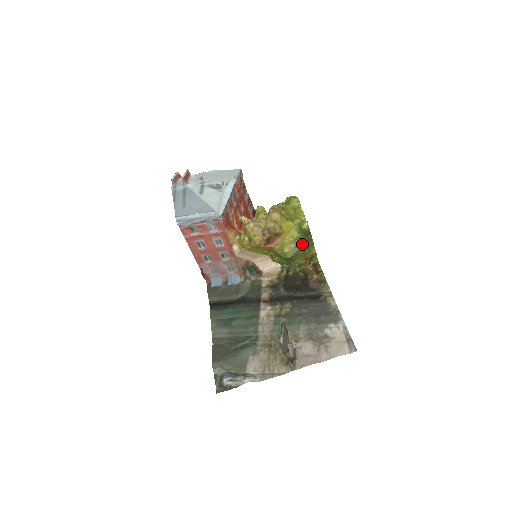
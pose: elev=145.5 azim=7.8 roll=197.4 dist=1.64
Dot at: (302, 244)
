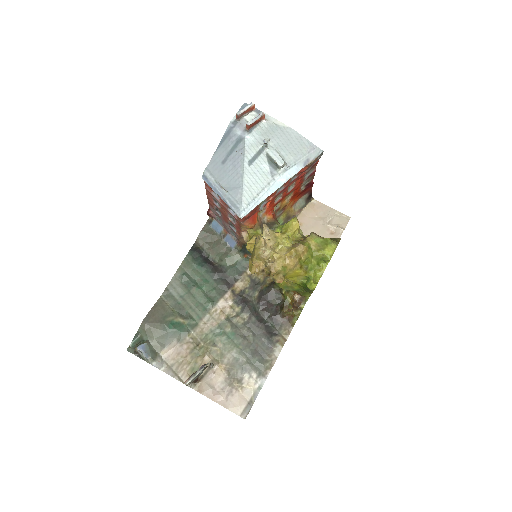
Dot at: (299, 289)
